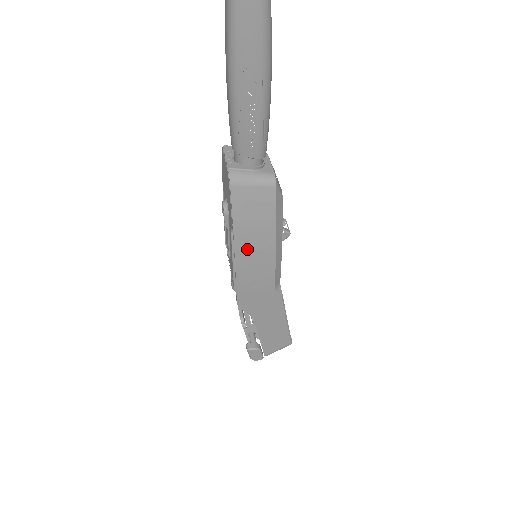
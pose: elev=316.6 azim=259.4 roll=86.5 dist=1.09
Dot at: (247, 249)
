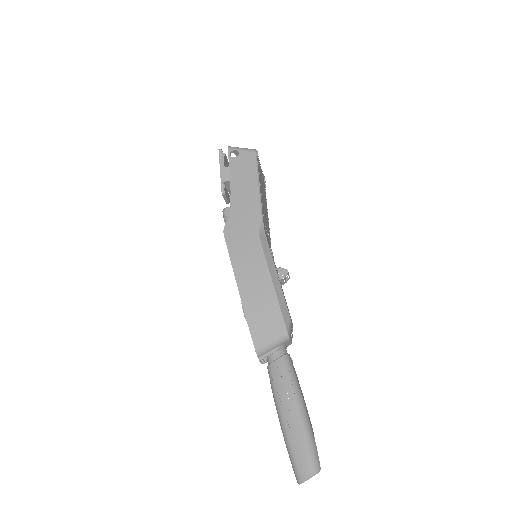
Dot at: occluded
